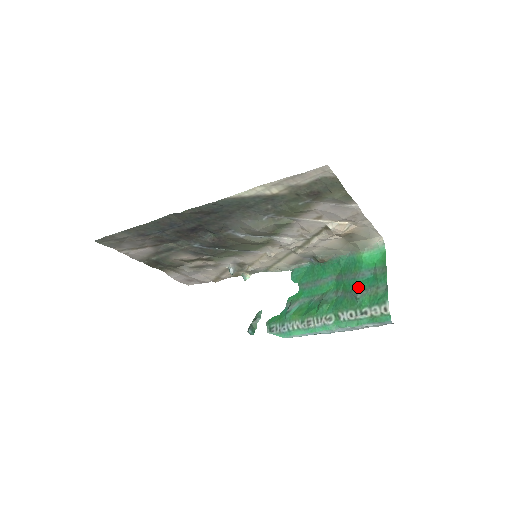
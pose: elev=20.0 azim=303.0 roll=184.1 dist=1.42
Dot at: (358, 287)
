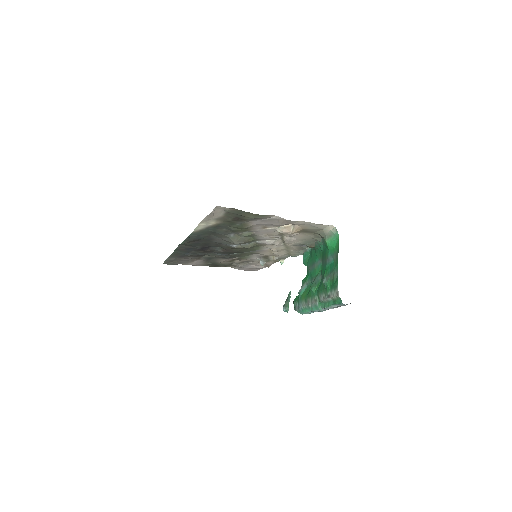
Dot at: (325, 272)
